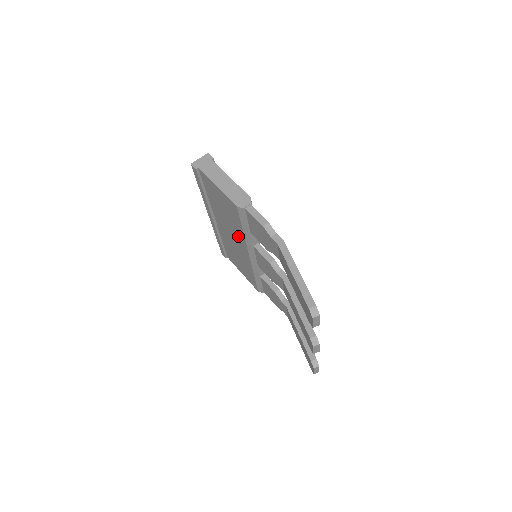
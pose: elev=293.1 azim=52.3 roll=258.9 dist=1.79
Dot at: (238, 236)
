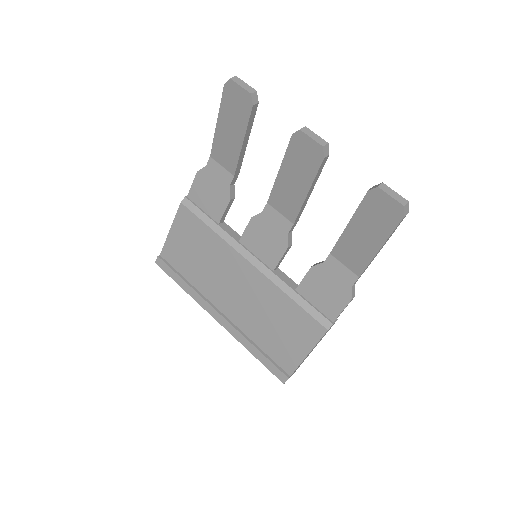
Dot at: (225, 259)
